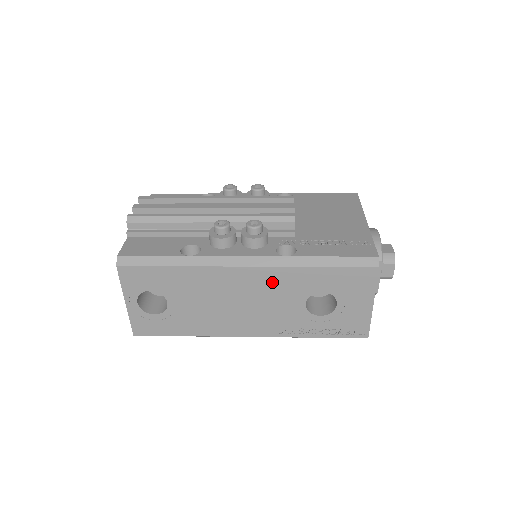
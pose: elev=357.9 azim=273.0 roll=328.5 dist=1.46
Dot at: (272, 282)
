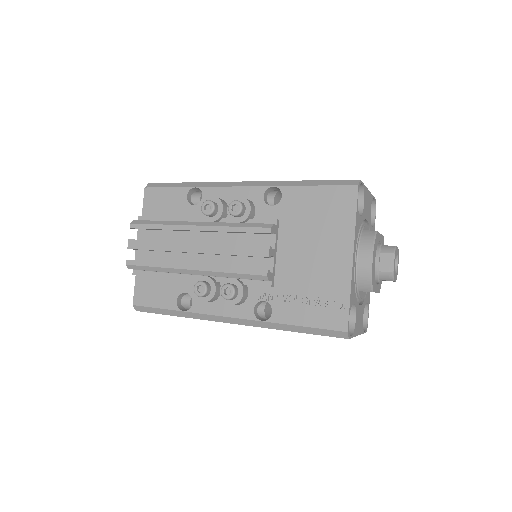
Dot at: occluded
